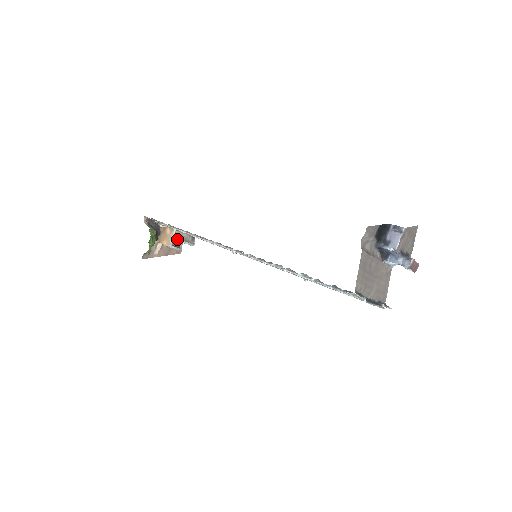
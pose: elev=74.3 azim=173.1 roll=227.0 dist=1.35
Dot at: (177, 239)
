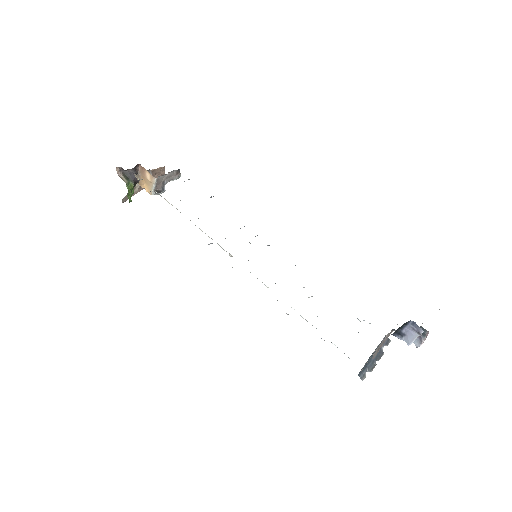
Dot at: (160, 182)
